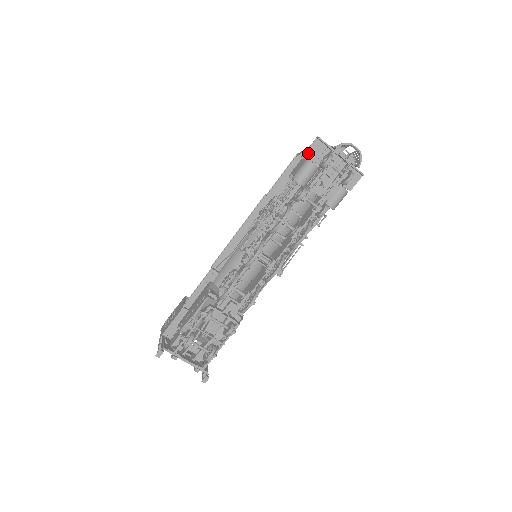
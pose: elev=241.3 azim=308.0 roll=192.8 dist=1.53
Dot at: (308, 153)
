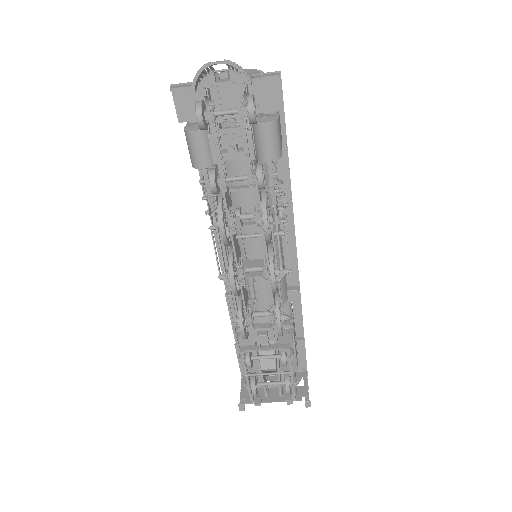
Dot at: (182, 116)
